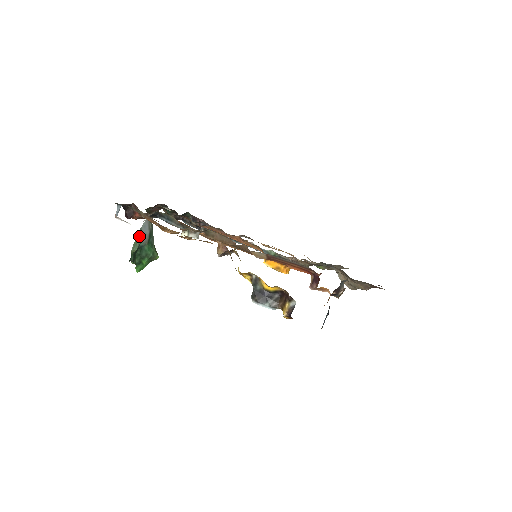
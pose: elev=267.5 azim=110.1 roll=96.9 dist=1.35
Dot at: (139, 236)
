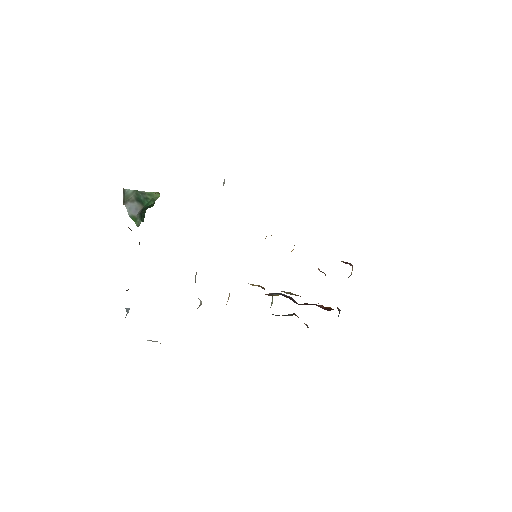
Dot at: (134, 218)
